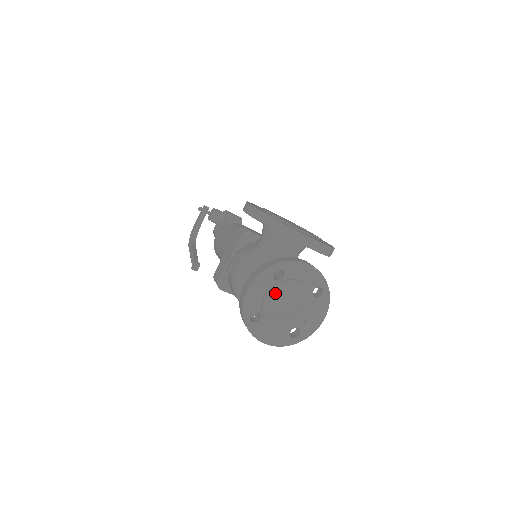
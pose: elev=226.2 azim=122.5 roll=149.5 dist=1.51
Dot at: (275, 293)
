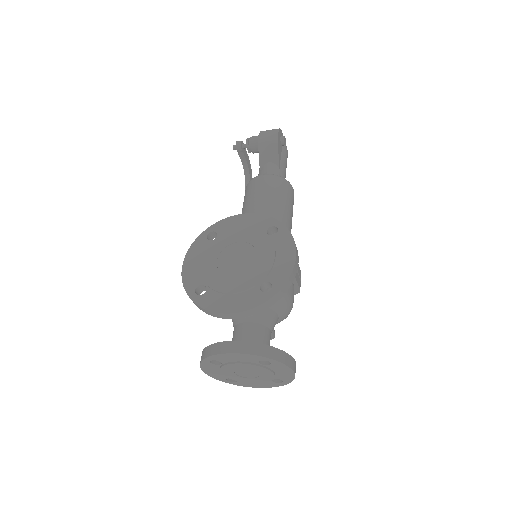
Dot at: (226, 371)
